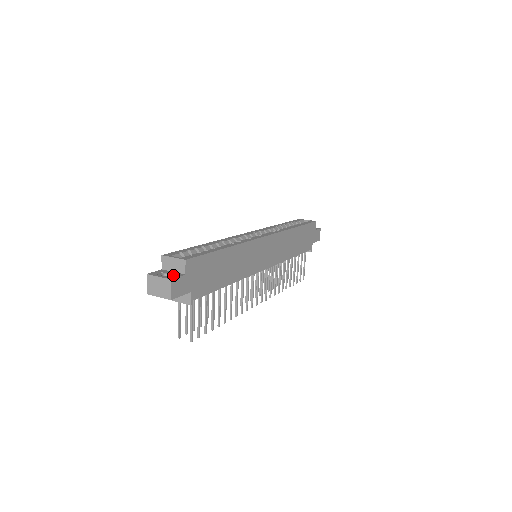
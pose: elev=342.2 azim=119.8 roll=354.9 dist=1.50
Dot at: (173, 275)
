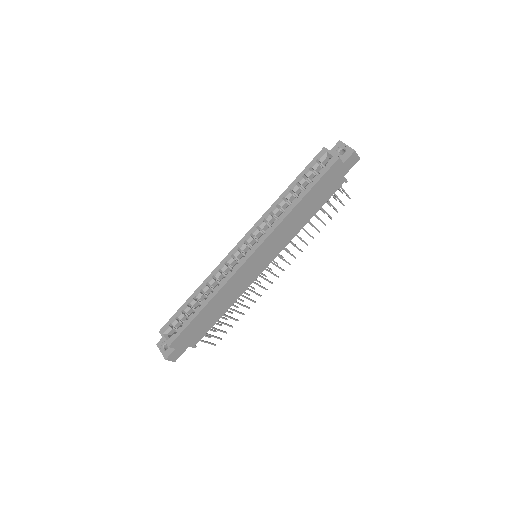
Dot at: (168, 350)
